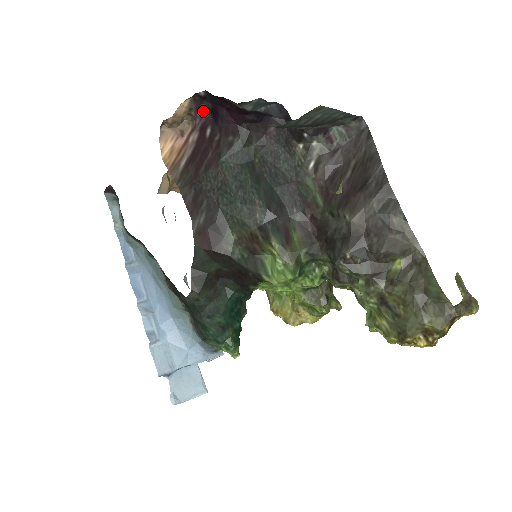
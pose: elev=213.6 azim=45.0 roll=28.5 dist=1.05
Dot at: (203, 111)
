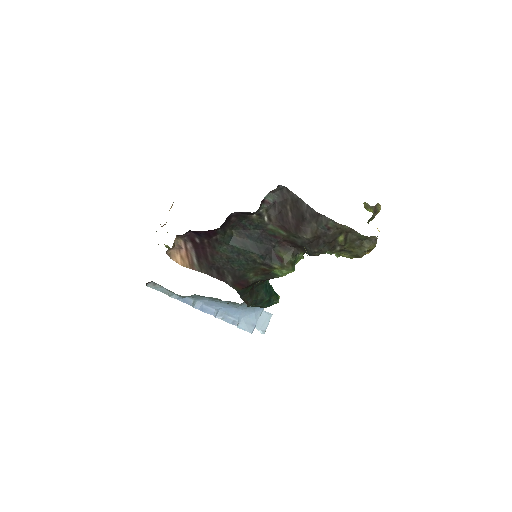
Dot at: (186, 234)
